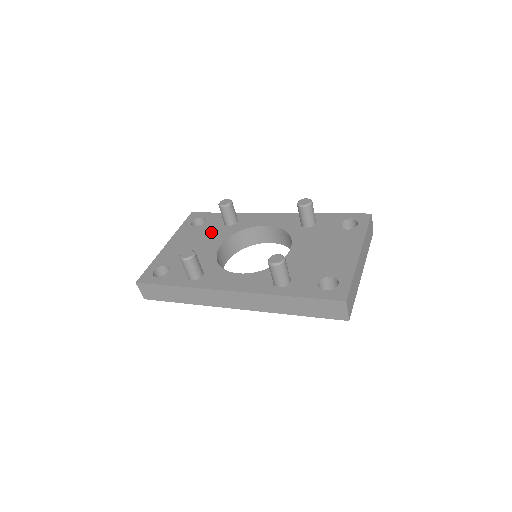
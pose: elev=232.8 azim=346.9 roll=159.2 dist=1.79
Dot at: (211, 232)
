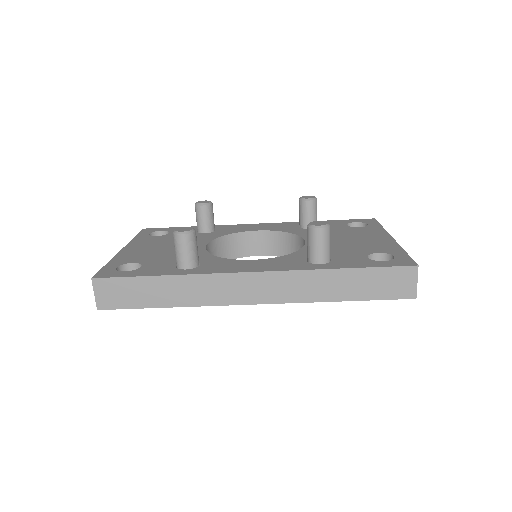
Dot at: occluded
